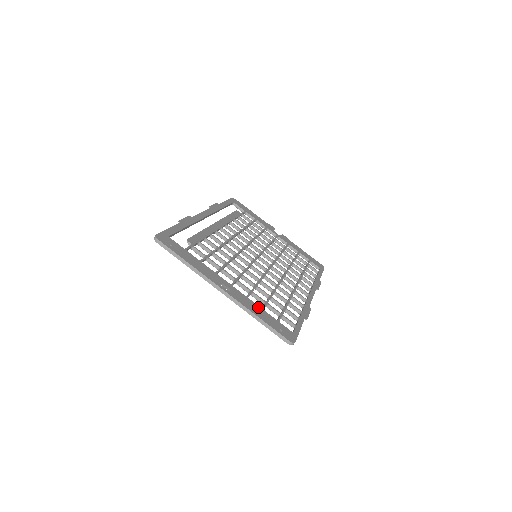
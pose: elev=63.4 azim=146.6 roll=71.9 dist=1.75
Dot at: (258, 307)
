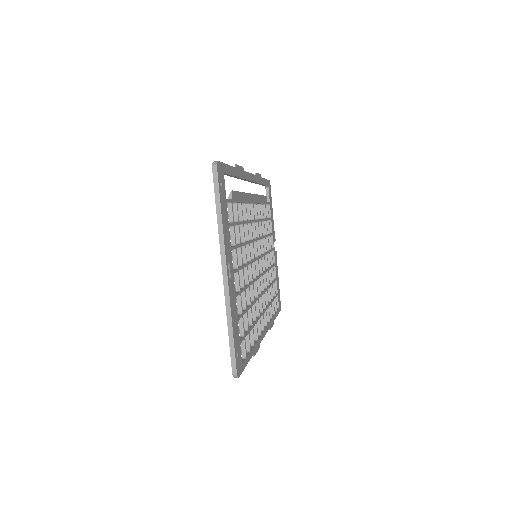
Dot at: occluded
